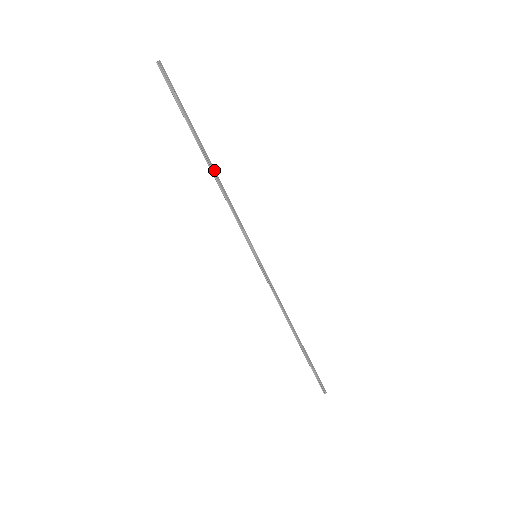
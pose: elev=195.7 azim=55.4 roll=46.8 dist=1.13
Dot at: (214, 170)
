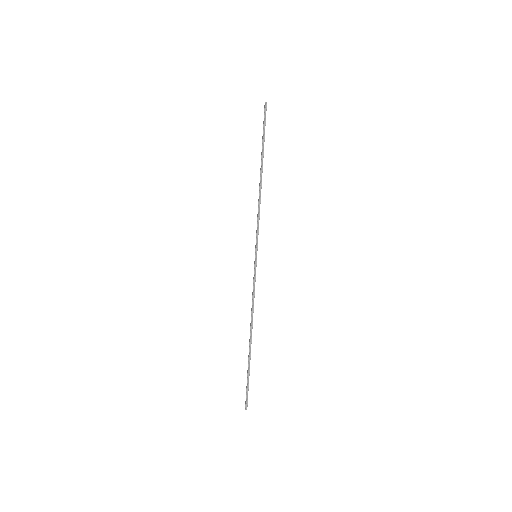
Dot at: occluded
